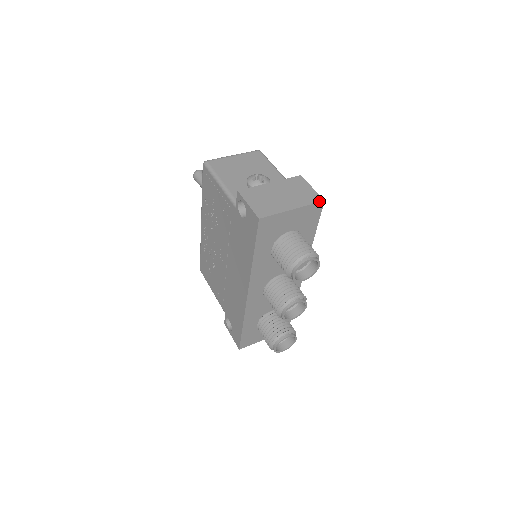
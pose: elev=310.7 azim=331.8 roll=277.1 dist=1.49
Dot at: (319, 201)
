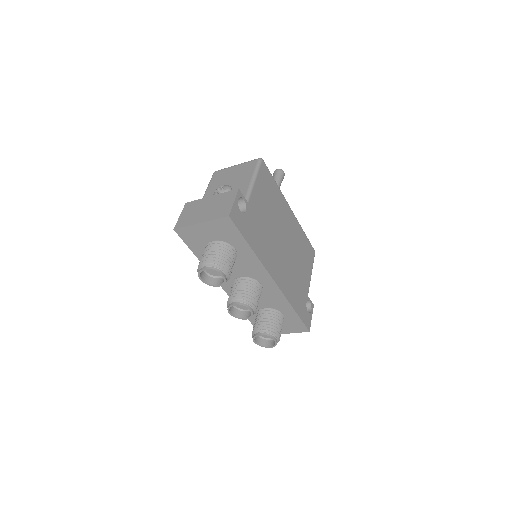
Dot at: (224, 216)
